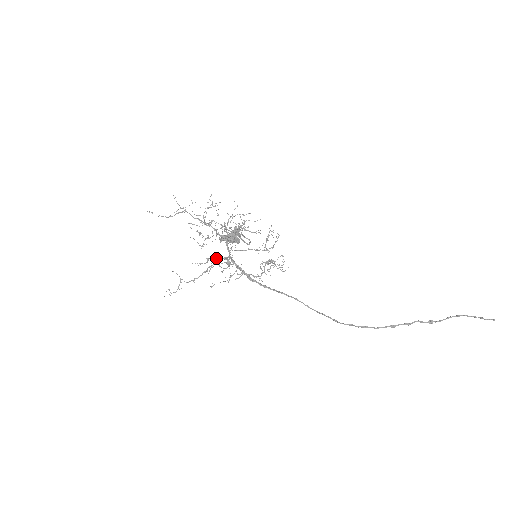
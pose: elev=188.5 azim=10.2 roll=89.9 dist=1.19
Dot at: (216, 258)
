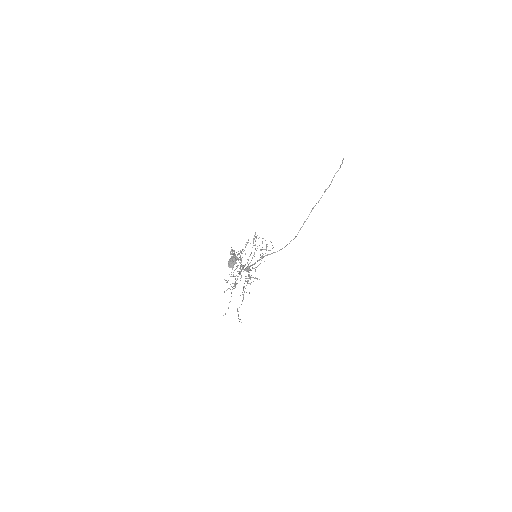
Dot at: (248, 283)
